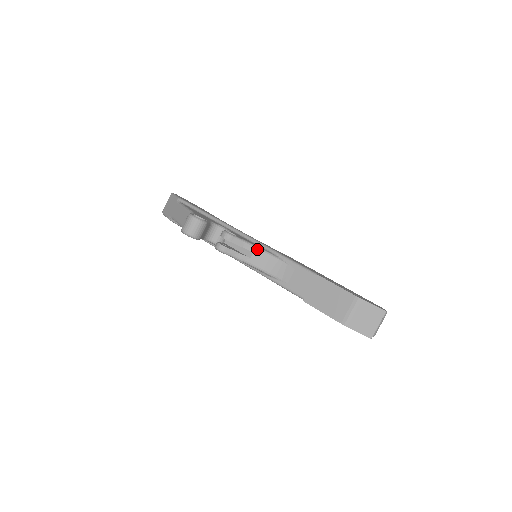
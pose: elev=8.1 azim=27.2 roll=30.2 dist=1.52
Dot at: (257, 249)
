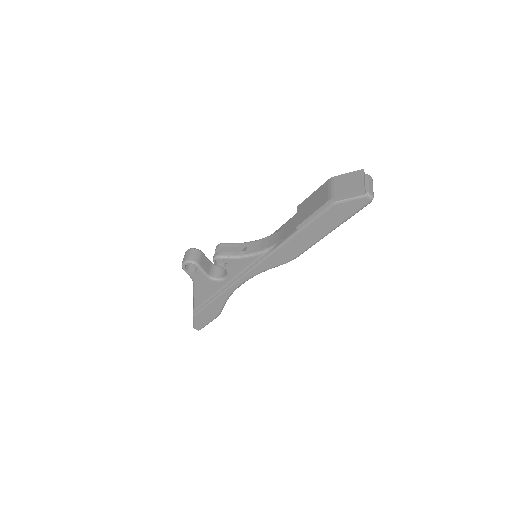
Dot at: (249, 242)
